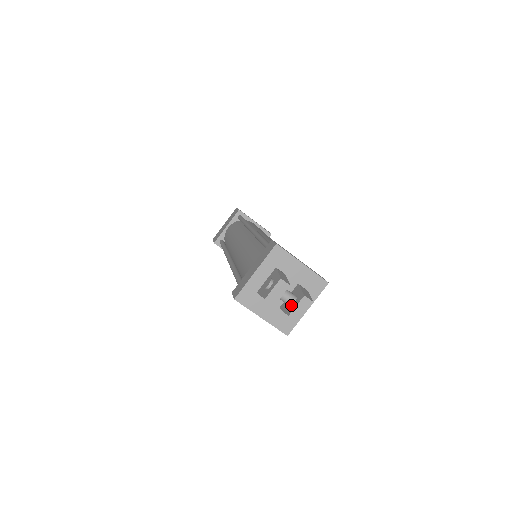
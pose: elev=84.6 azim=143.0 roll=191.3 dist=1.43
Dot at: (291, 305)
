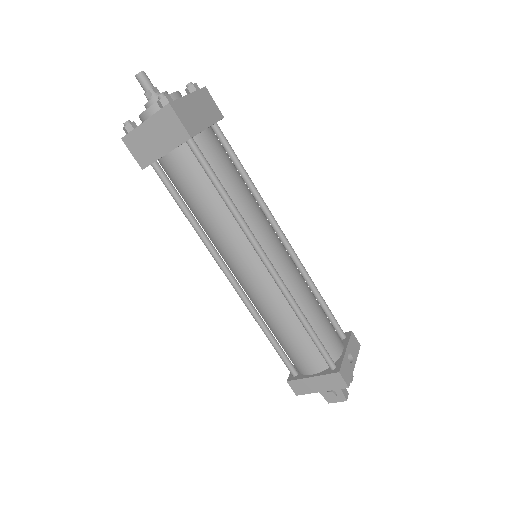
Dot at: occluded
